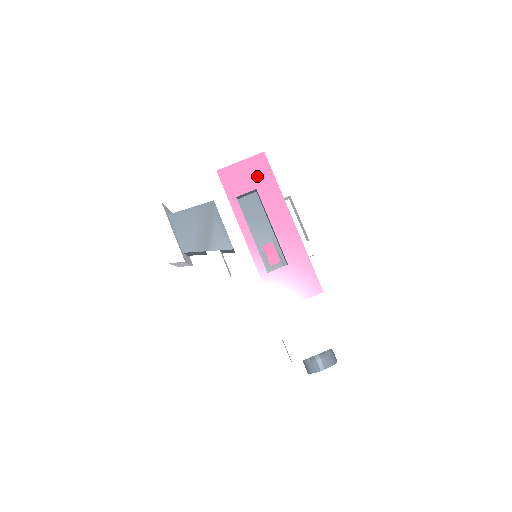
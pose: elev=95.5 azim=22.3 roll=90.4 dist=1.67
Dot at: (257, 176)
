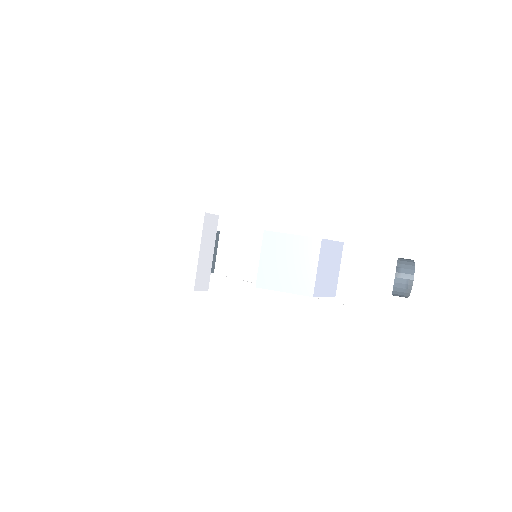
Dot at: occluded
